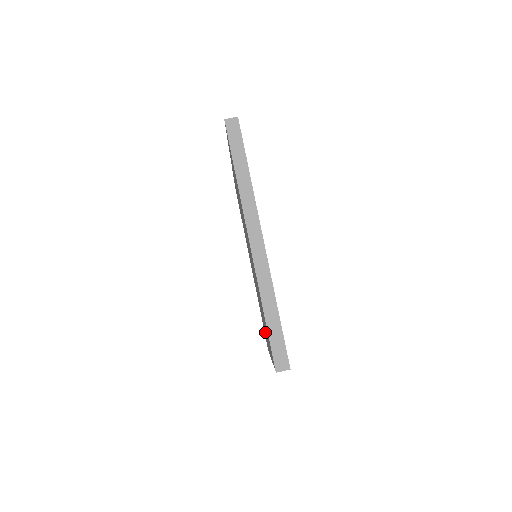
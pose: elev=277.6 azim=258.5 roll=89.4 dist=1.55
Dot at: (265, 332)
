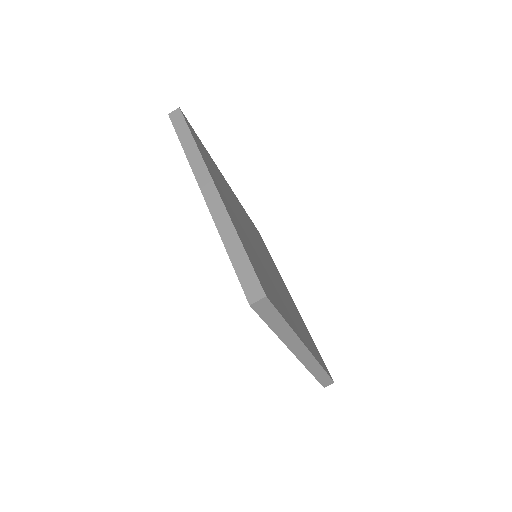
Dot at: occluded
